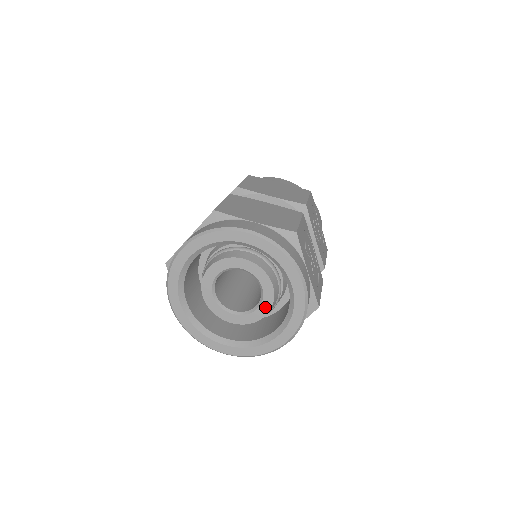
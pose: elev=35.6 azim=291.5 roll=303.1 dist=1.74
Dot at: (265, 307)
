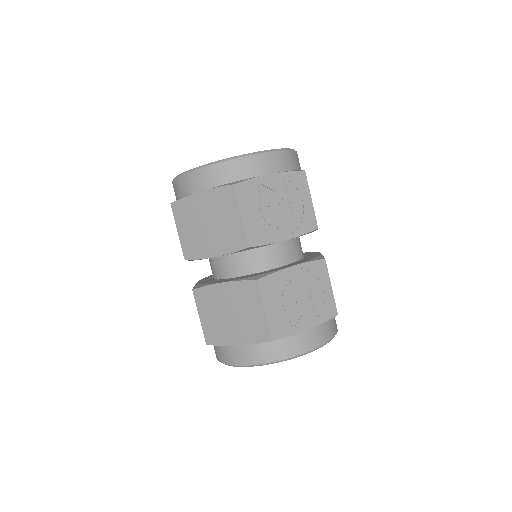
Dot at: occluded
